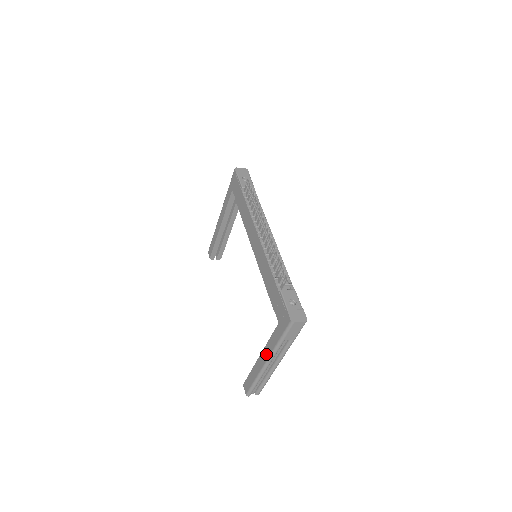
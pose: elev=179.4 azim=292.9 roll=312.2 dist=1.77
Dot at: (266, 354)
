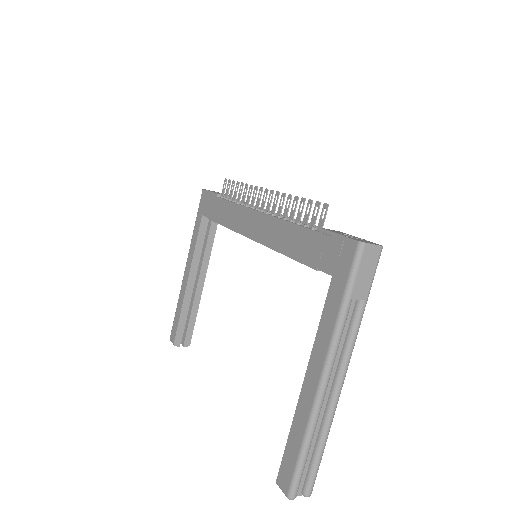
Dot at: (318, 359)
